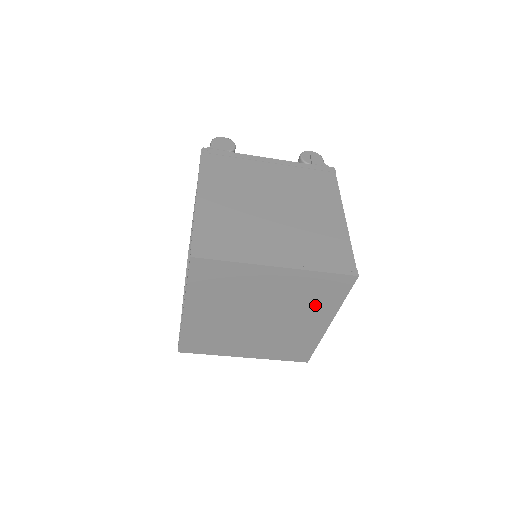
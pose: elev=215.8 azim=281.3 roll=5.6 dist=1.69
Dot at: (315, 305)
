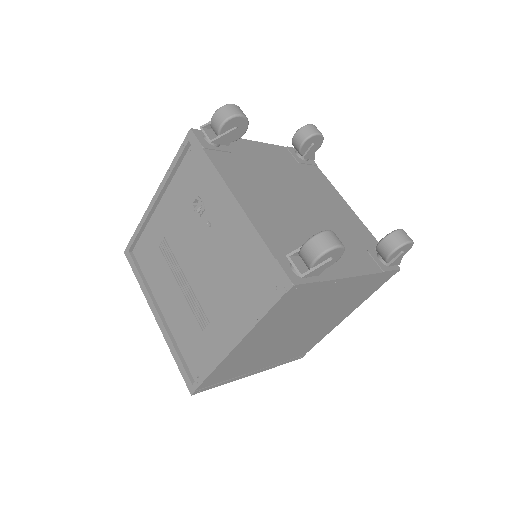
Dot at: occluded
